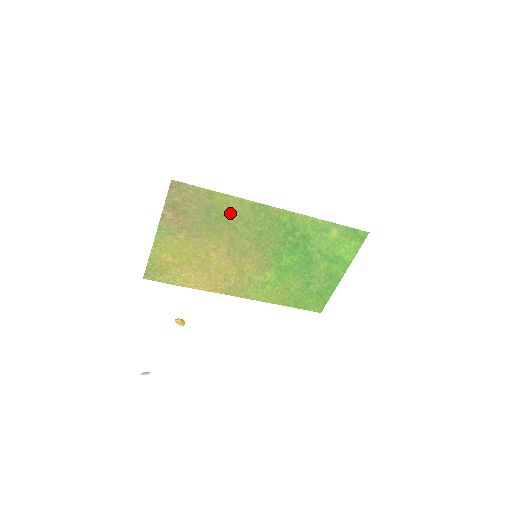
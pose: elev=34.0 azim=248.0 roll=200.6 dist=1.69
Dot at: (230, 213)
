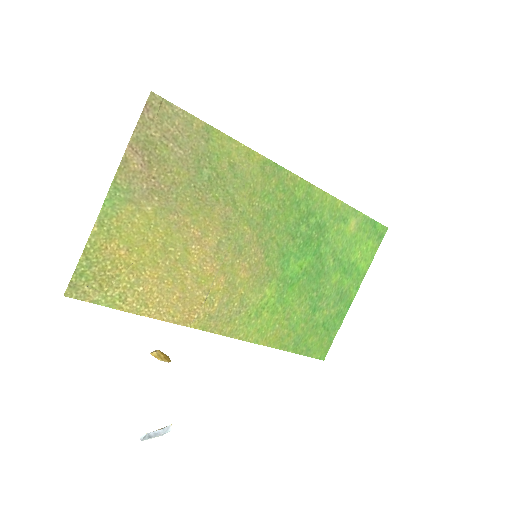
Dot at: (230, 173)
